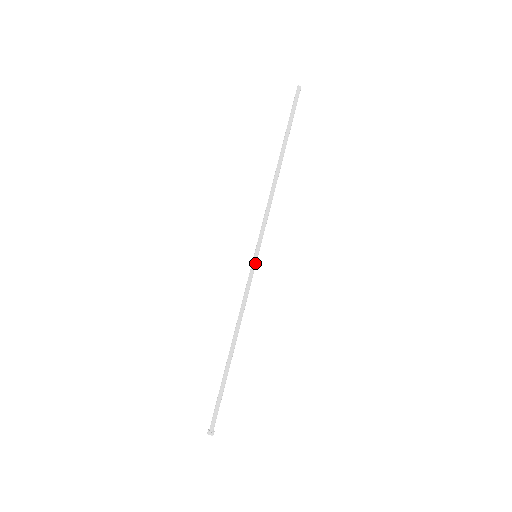
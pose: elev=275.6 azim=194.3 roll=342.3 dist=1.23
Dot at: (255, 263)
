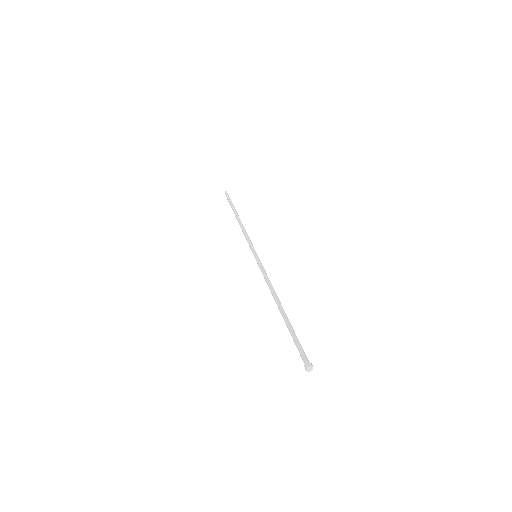
Dot at: (258, 258)
